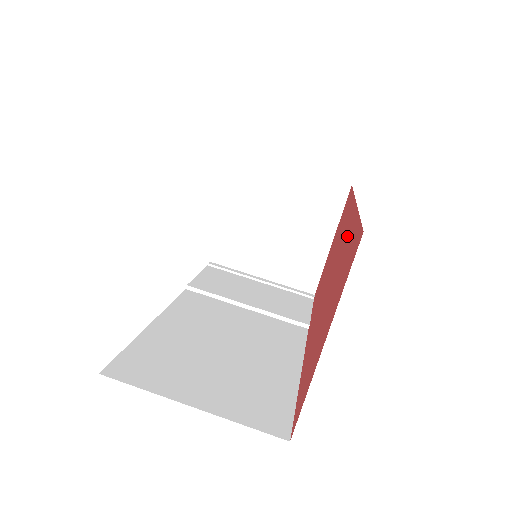
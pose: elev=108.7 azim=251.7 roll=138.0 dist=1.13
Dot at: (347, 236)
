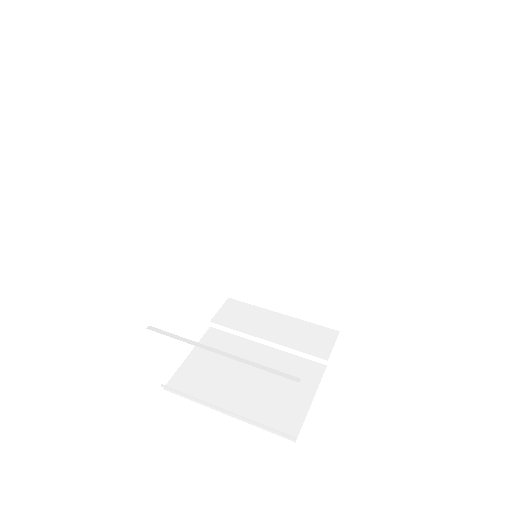
Dot at: occluded
